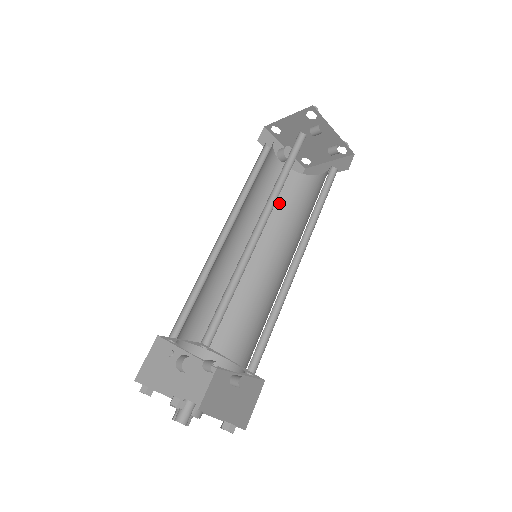
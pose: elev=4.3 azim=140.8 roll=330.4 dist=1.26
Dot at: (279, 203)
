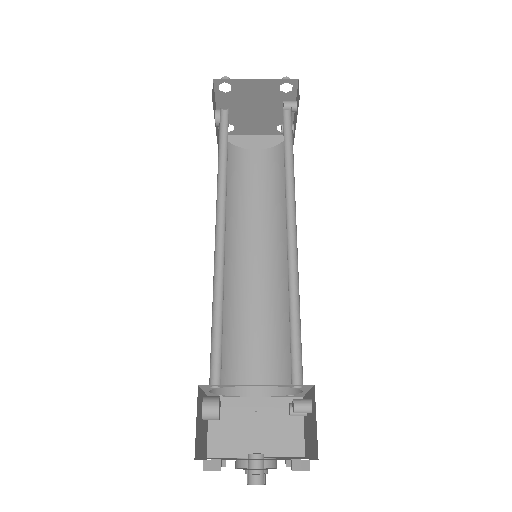
Dot at: occluded
